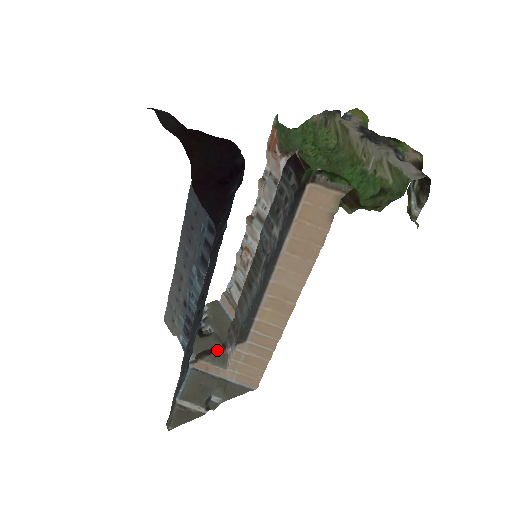
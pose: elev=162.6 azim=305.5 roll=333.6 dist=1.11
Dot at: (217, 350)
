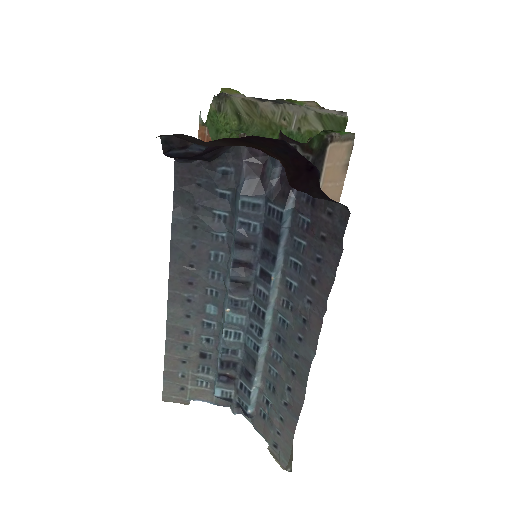
Dot at: occluded
